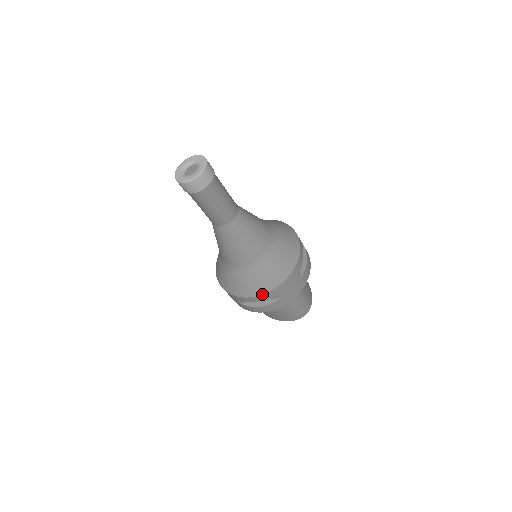
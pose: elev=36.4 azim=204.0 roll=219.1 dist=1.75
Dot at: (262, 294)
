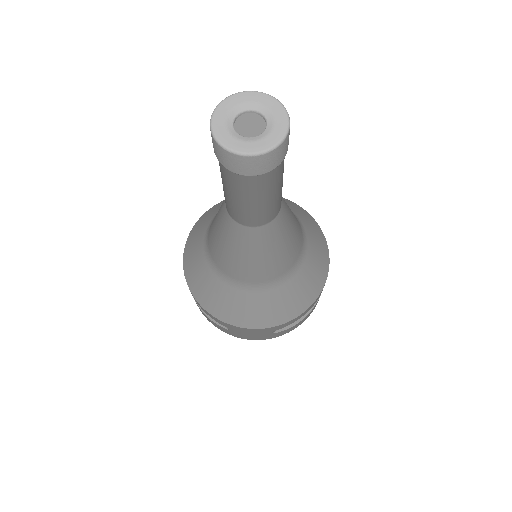
Dot at: (317, 298)
